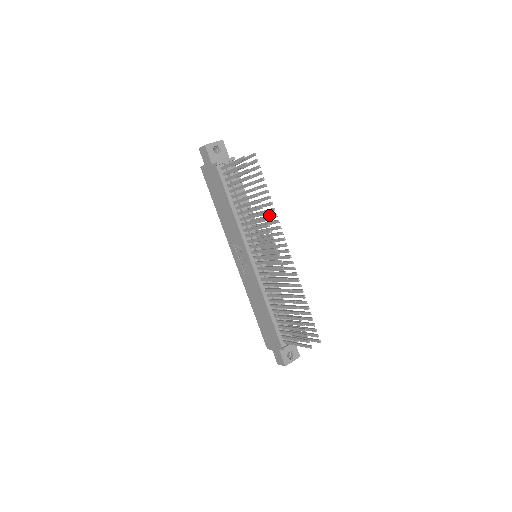
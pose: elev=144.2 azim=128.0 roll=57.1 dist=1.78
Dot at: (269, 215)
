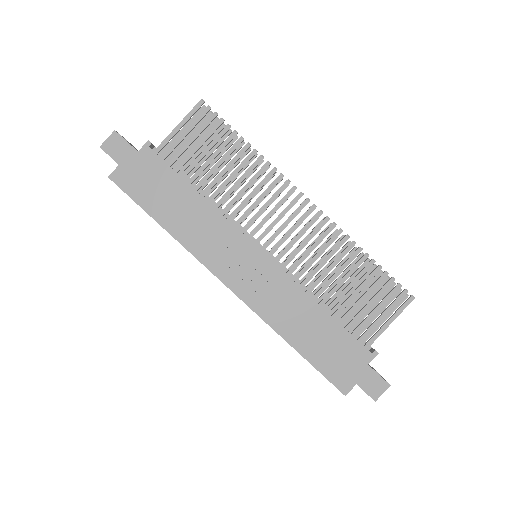
Dot at: occluded
